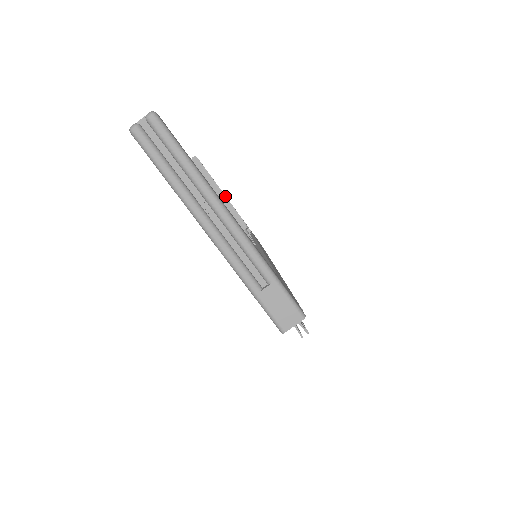
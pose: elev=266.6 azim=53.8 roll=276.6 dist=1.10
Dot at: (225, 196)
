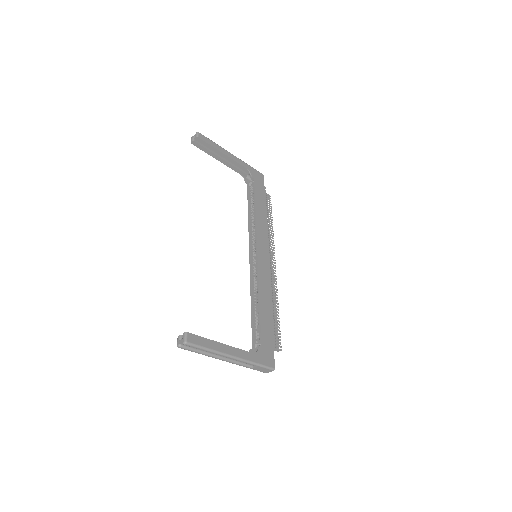
Dot at: (229, 157)
